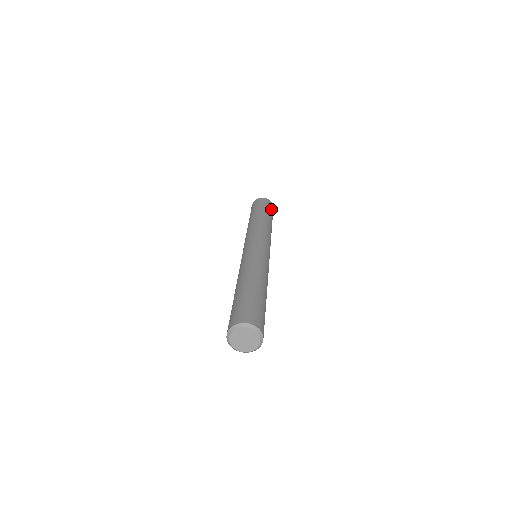
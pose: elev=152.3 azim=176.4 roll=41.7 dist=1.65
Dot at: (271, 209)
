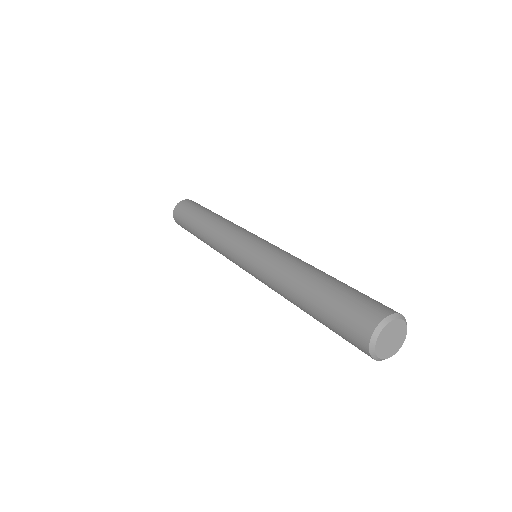
Dot at: (195, 205)
